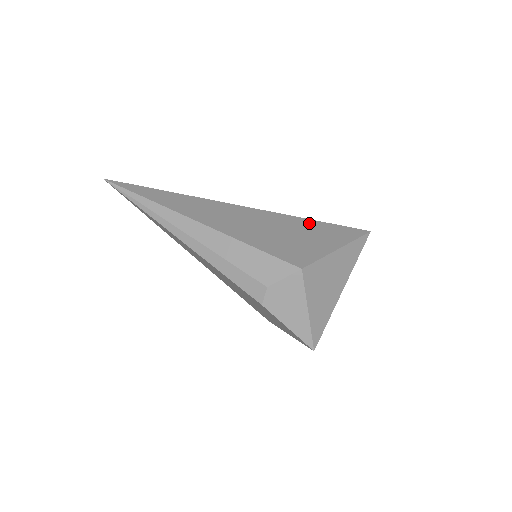
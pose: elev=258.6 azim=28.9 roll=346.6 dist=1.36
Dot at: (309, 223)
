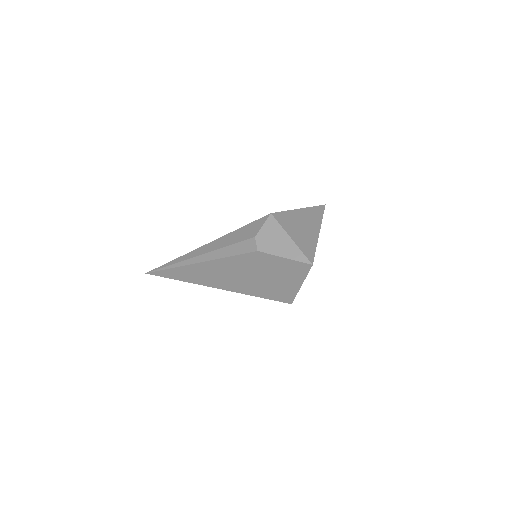
Dot at: occluded
